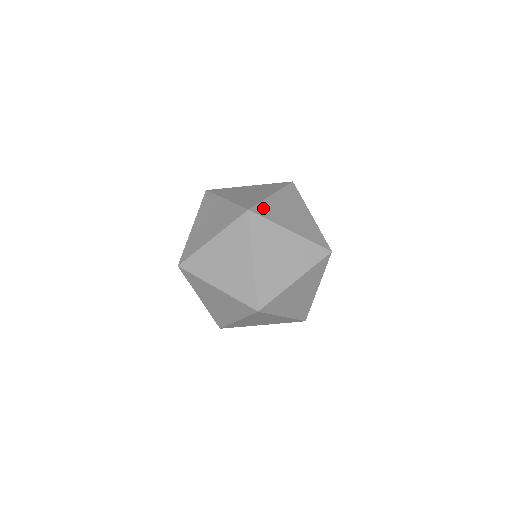
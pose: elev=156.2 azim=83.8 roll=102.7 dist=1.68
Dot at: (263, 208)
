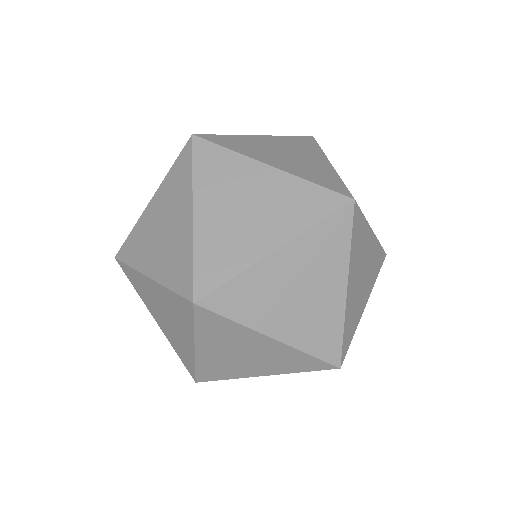
Dot at: (347, 334)
